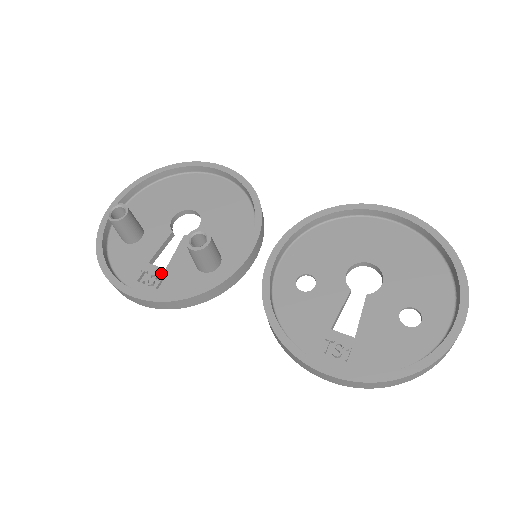
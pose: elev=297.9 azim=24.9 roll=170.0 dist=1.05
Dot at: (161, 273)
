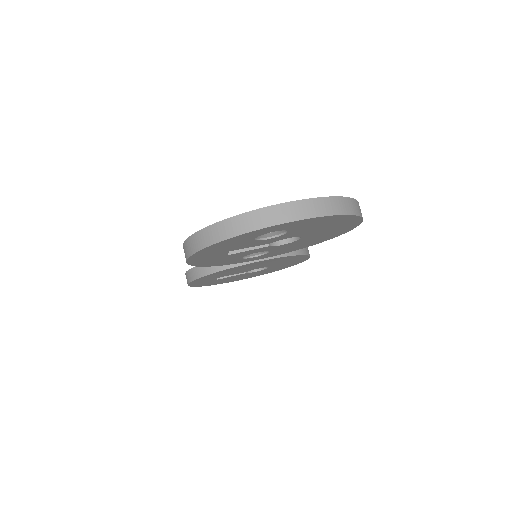
Dot at: occluded
